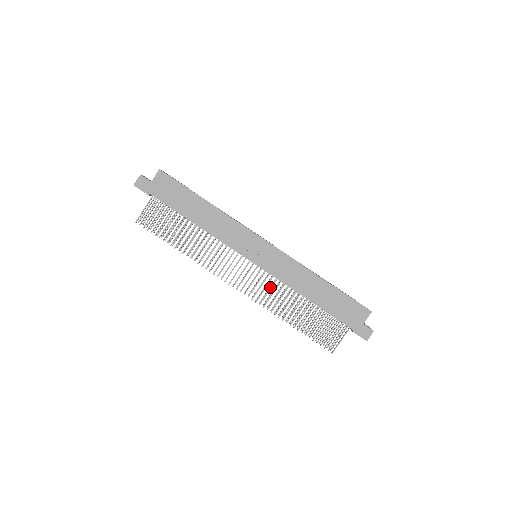
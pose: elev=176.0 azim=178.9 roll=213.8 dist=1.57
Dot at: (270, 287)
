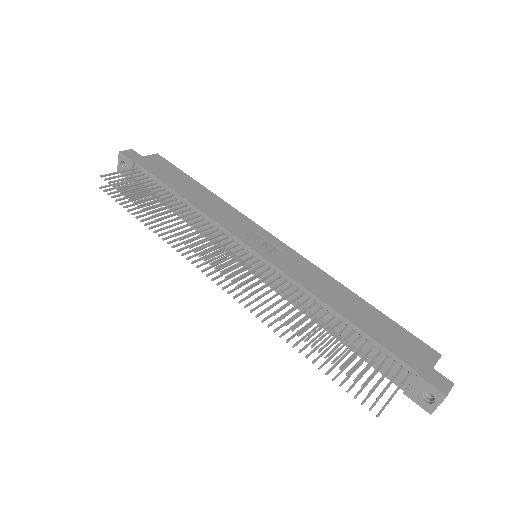
Dot at: (275, 286)
